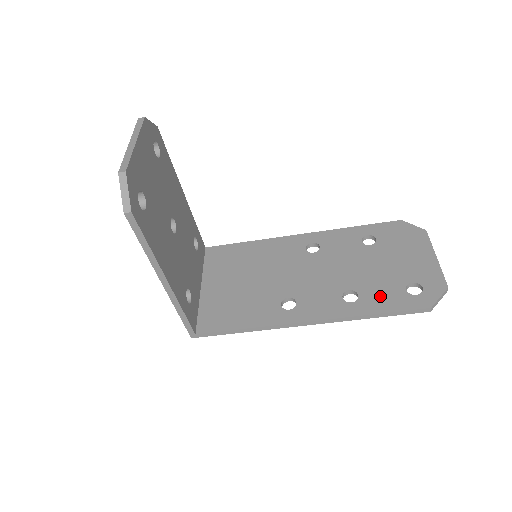
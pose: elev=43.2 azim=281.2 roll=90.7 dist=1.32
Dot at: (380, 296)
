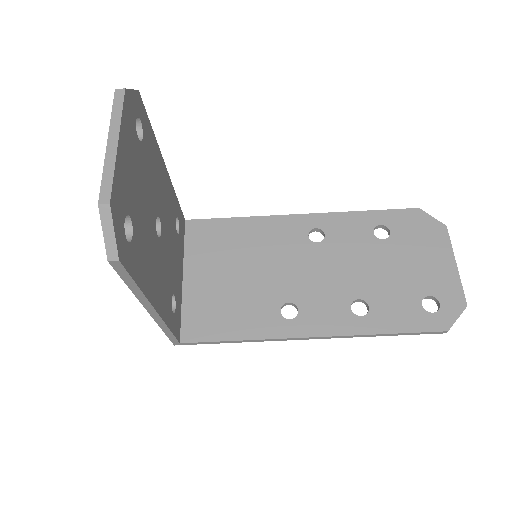
Dot at: (393, 311)
